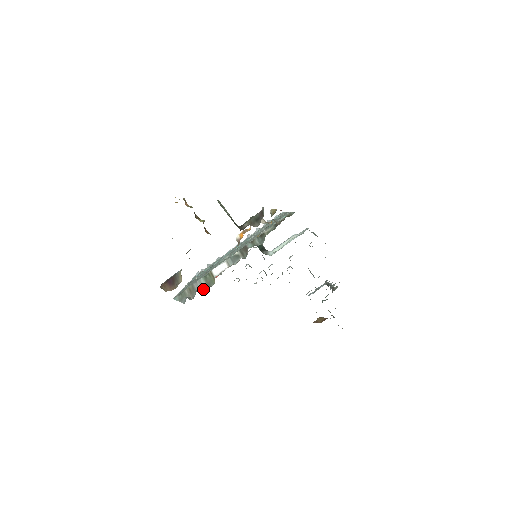
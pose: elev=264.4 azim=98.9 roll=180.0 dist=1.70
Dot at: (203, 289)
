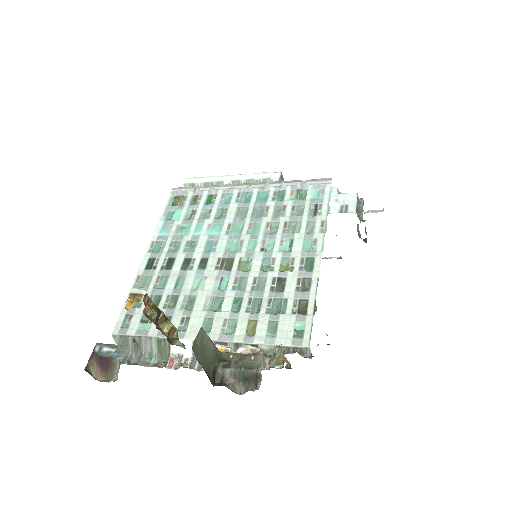
Dot at: (151, 357)
